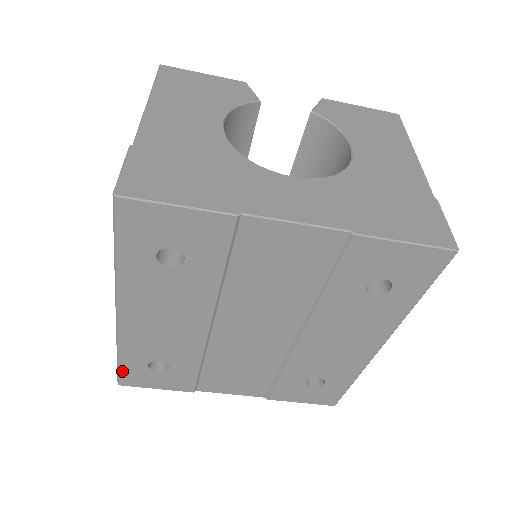
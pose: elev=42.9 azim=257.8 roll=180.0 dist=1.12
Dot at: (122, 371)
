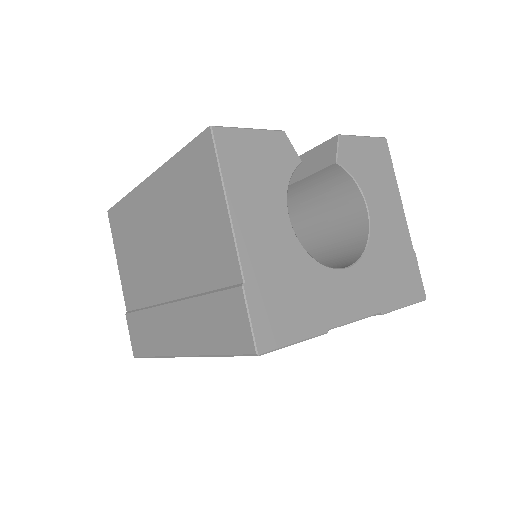
Dot at: occluded
